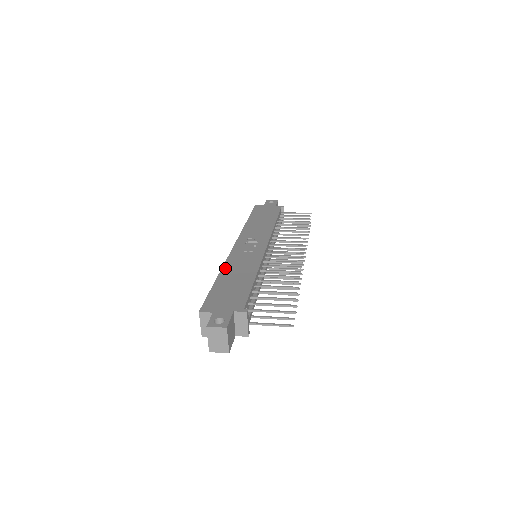
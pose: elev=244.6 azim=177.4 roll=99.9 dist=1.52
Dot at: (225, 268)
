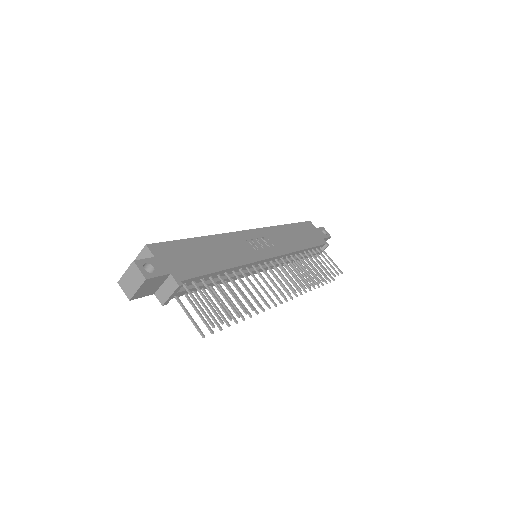
Dot at: (216, 237)
